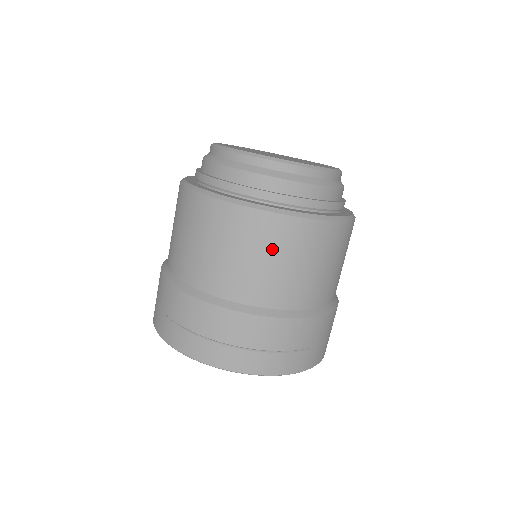
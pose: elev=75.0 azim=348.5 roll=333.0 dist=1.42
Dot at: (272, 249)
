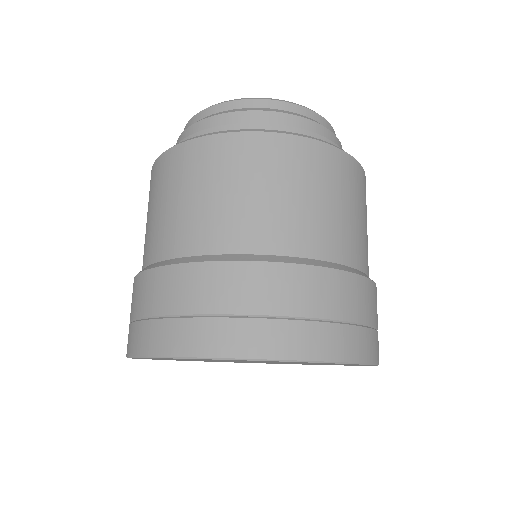
Dot at: (161, 191)
